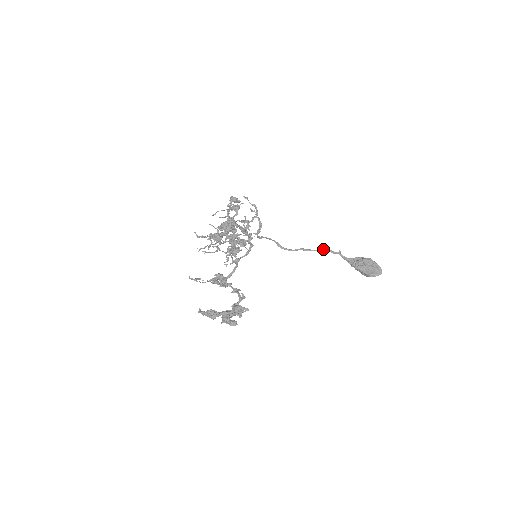
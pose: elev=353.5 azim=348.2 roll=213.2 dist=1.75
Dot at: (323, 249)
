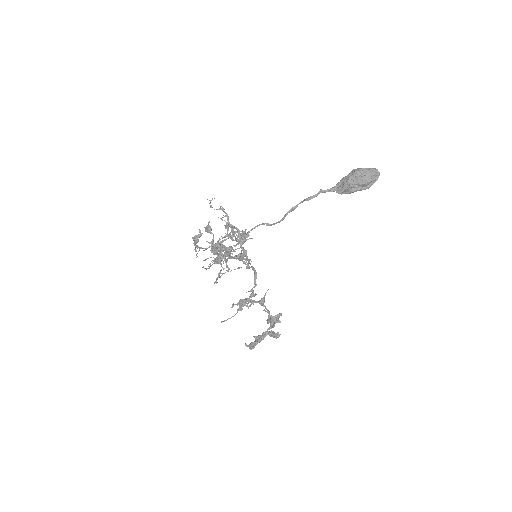
Dot at: occluded
